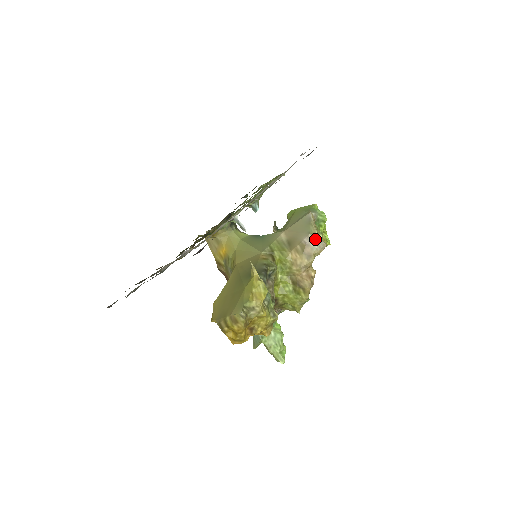
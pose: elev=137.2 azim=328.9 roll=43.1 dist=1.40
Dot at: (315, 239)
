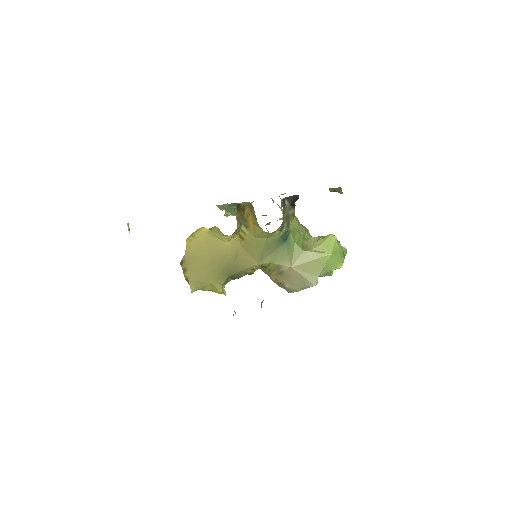
Dot at: (291, 291)
